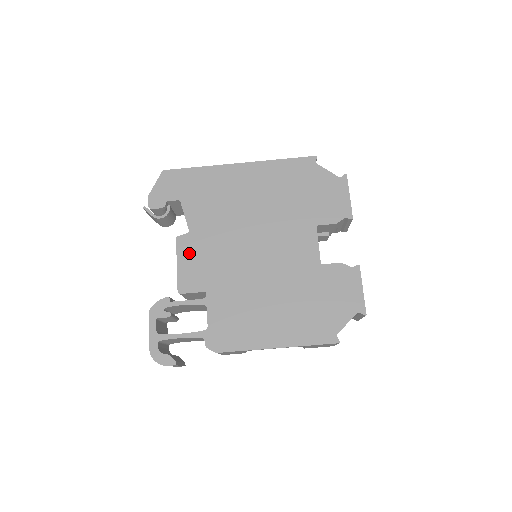
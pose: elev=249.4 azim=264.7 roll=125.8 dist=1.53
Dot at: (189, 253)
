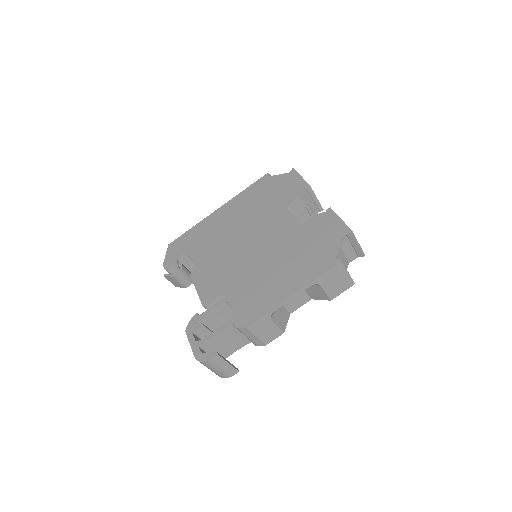
Dot at: (202, 278)
